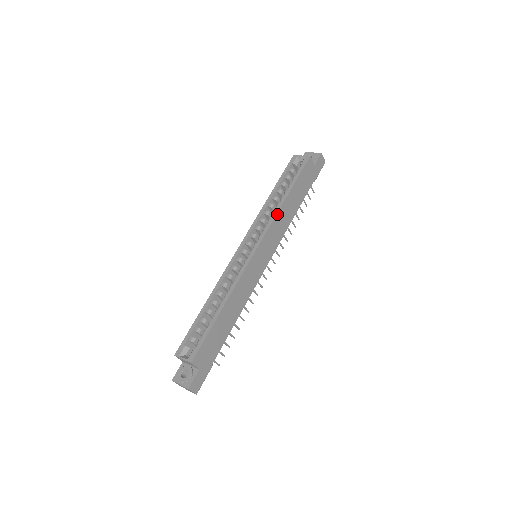
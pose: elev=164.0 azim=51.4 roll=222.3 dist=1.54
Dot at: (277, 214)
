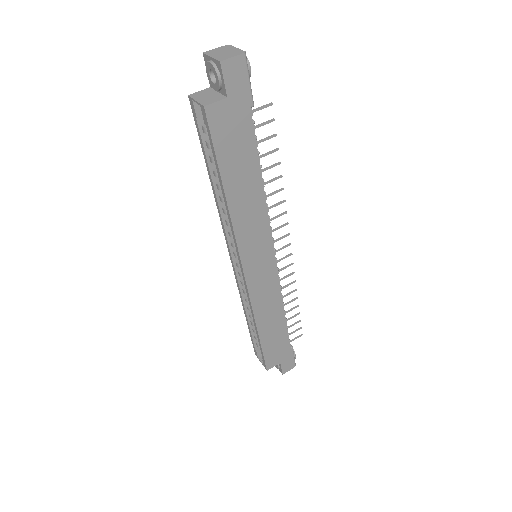
Dot at: (233, 224)
